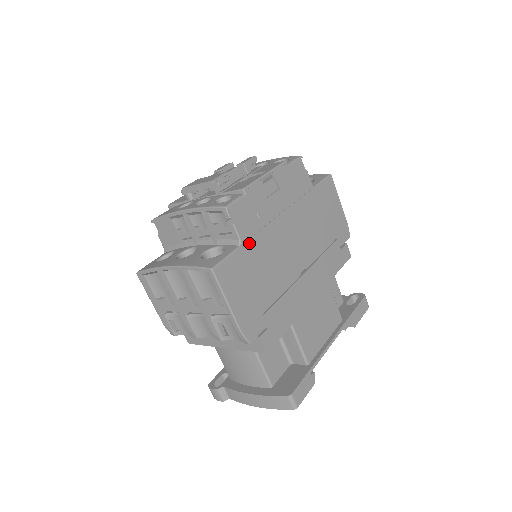
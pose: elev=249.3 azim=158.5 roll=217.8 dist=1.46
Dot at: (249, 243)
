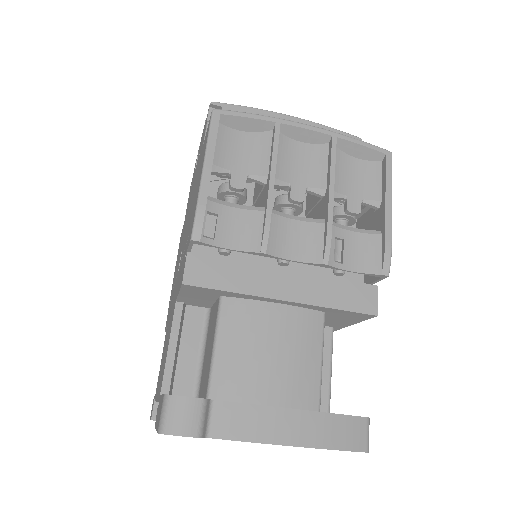
Dot at: occluded
